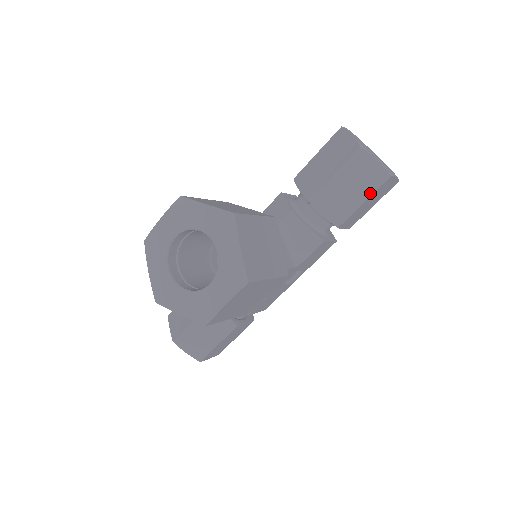
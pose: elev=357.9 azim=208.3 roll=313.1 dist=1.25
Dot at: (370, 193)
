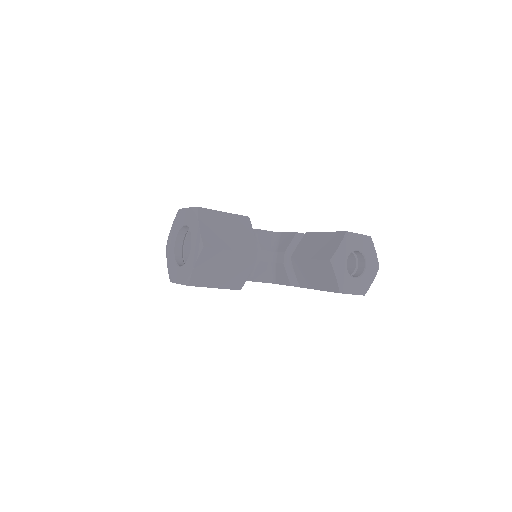
Dot at: (324, 289)
